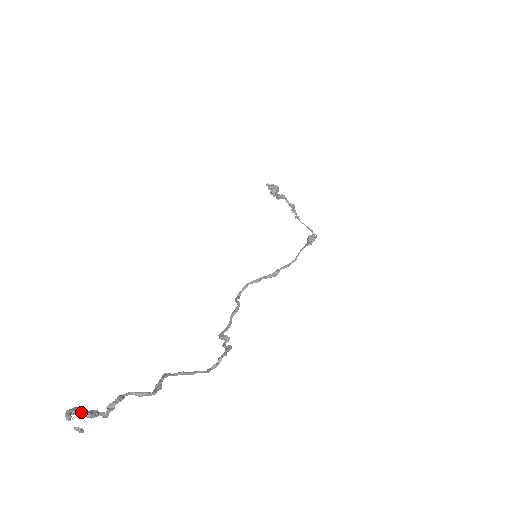
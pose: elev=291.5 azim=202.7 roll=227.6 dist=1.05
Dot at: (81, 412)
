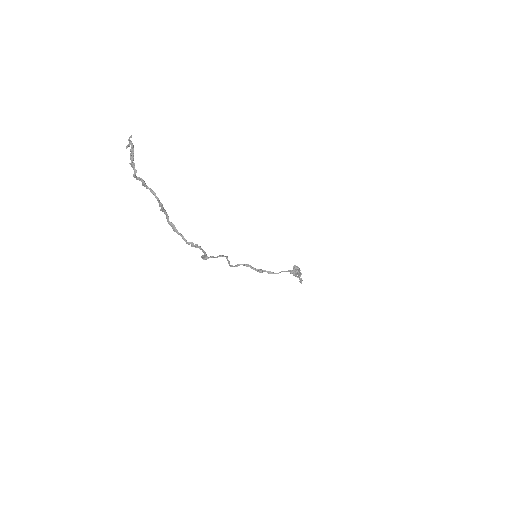
Dot at: (133, 149)
